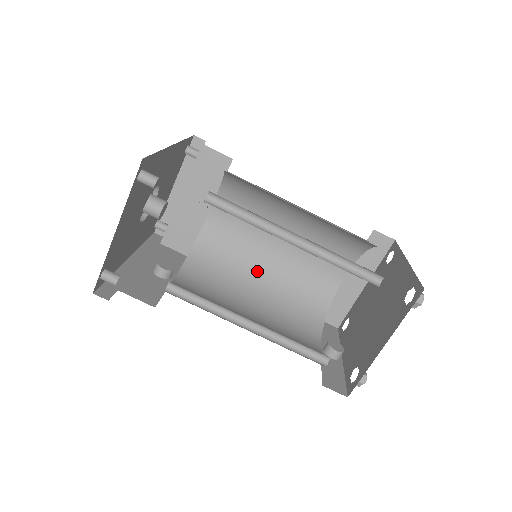
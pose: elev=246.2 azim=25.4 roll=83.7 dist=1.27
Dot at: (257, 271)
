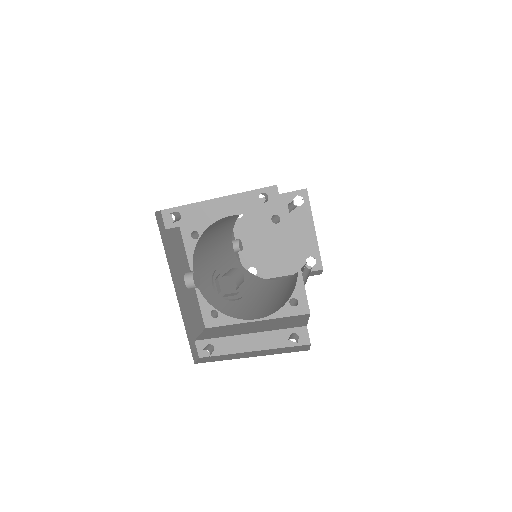
Dot at: occluded
